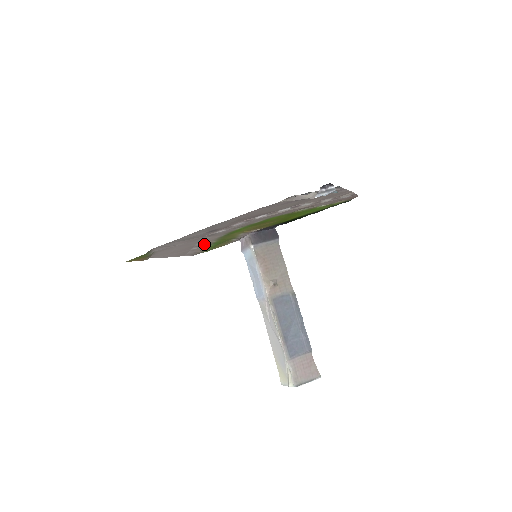
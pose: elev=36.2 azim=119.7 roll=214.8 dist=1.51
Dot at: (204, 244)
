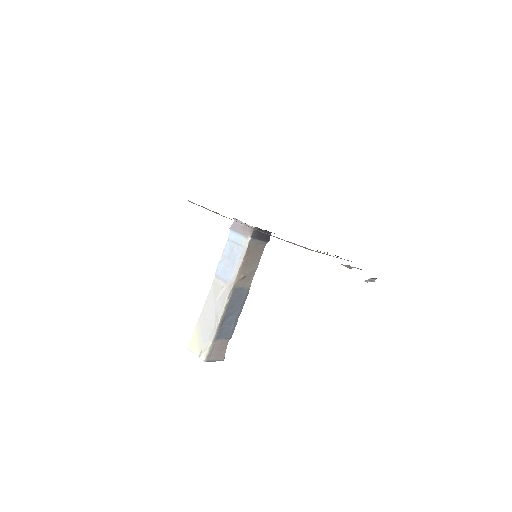
Dot at: occluded
